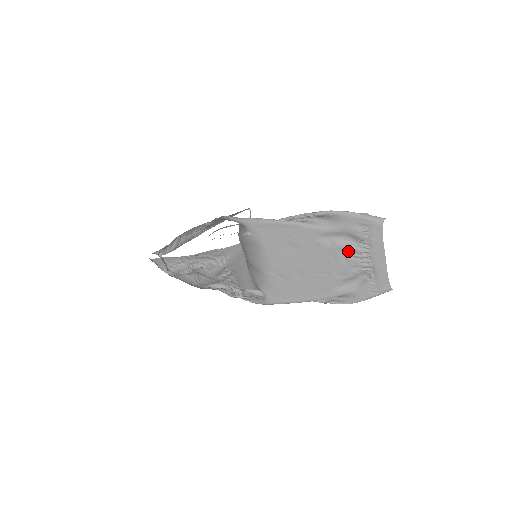
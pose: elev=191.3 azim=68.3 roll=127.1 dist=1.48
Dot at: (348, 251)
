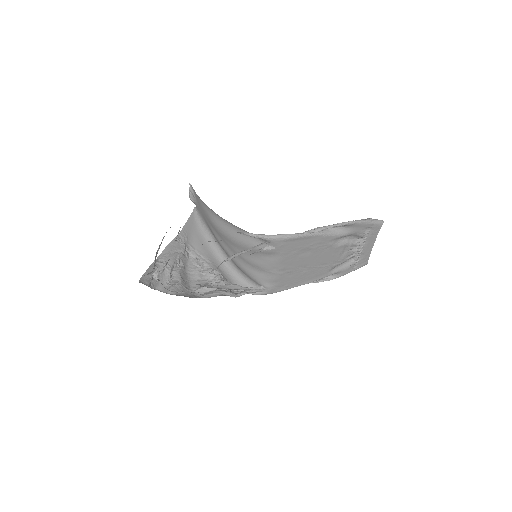
Dot at: (350, 246)
